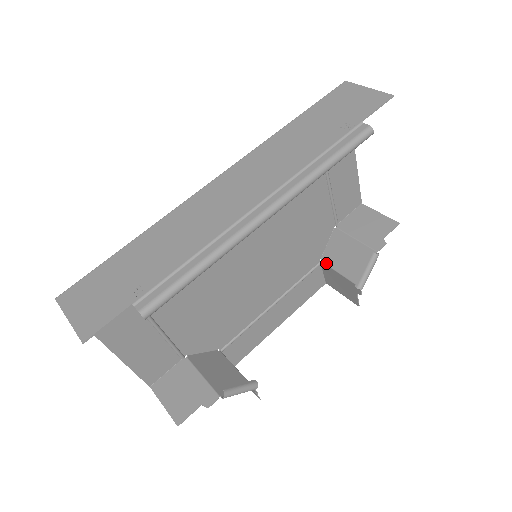
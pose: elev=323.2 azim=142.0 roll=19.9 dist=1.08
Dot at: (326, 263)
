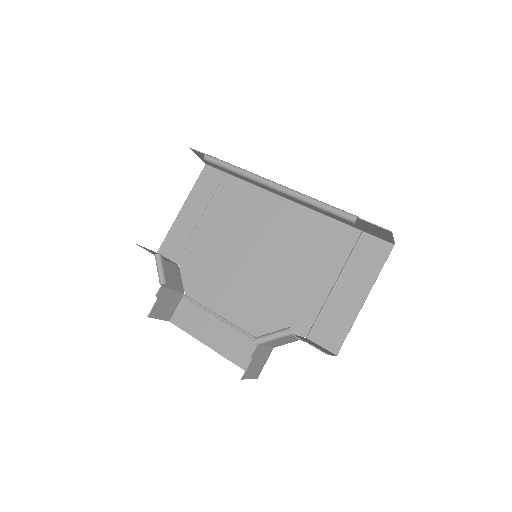
Dot at: (272, 346)
